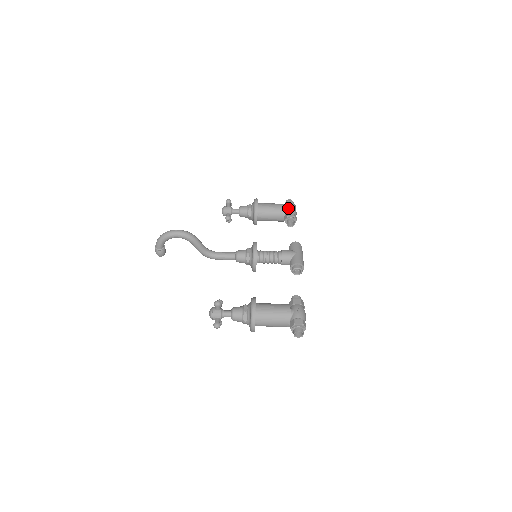
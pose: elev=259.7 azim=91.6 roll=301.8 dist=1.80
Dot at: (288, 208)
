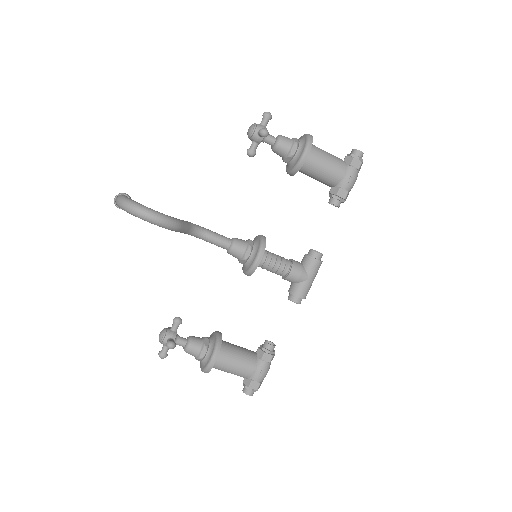
Dot at: (346, 178)
